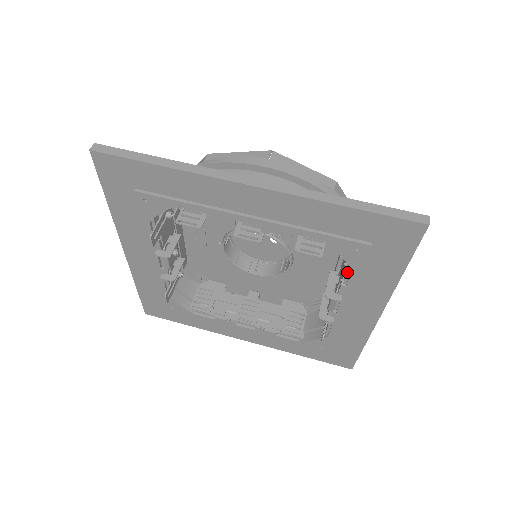
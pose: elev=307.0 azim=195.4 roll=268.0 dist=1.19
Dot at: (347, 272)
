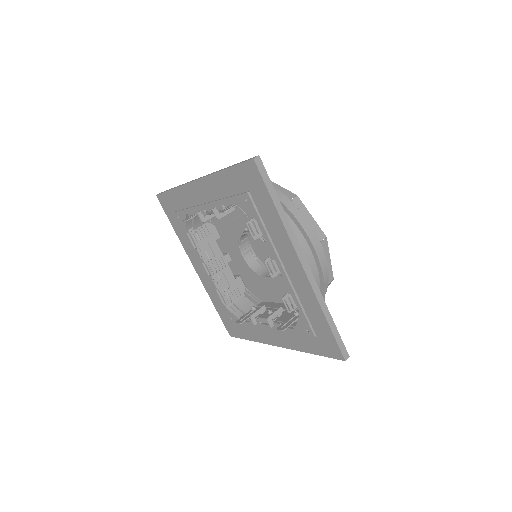
Dot at: (290, 325)
